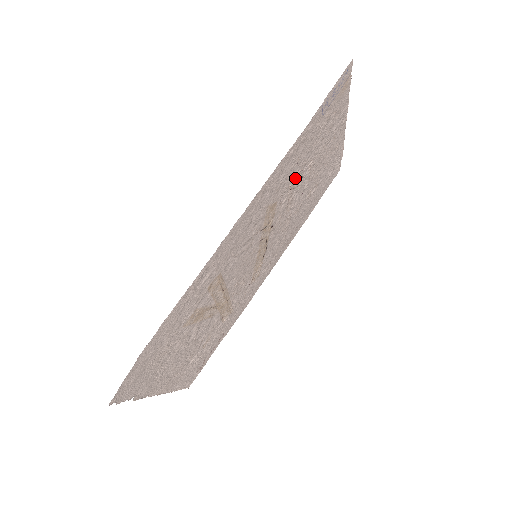
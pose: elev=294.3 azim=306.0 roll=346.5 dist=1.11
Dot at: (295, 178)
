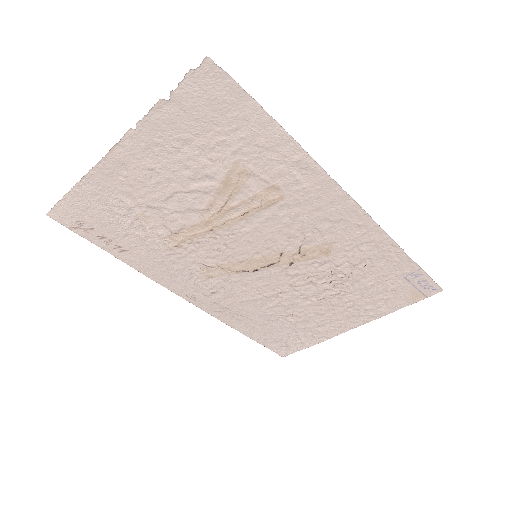
Dot at: (342, 273)
